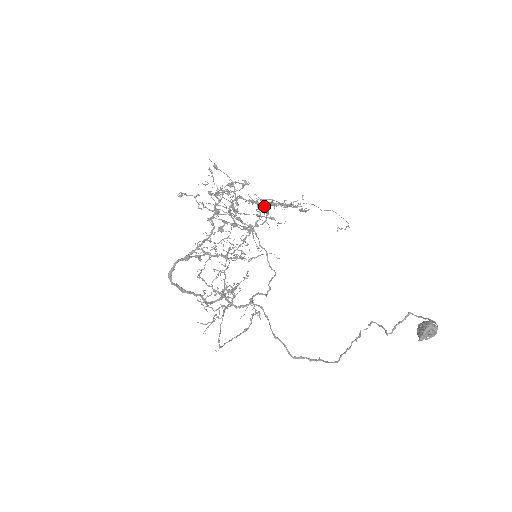
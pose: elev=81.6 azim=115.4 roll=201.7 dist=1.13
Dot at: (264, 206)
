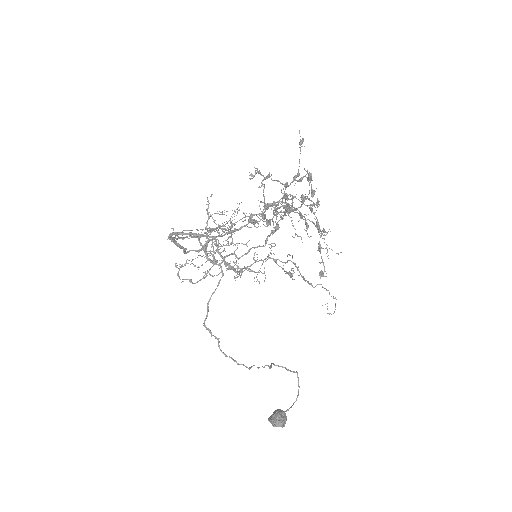
Dot at: (295, 264)
